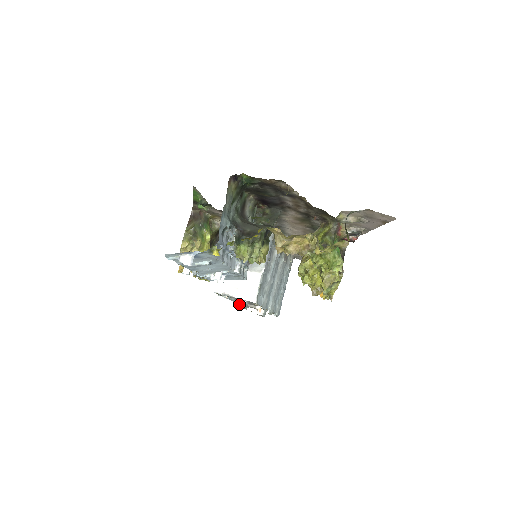
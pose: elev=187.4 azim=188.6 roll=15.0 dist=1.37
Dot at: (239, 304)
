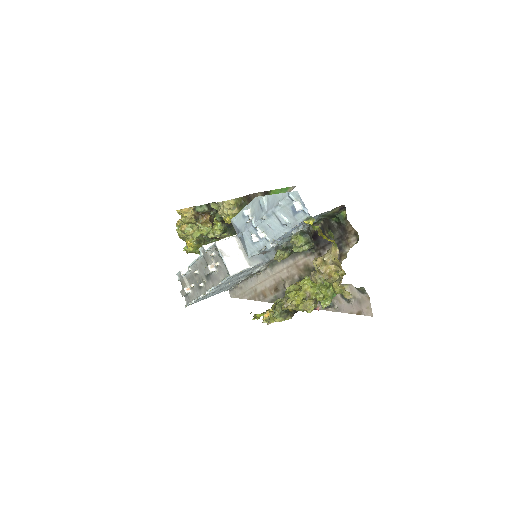
Dot at: (210, 267)
